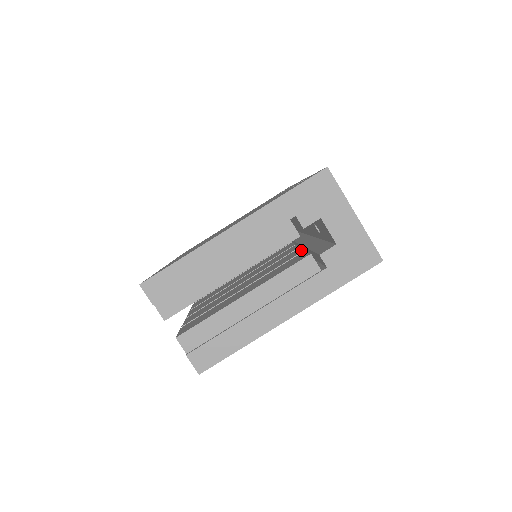
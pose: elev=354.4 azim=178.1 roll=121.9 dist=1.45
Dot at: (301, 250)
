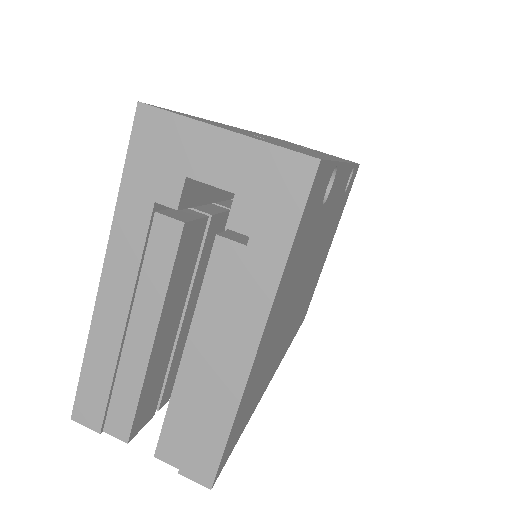
Dot at: occluded
